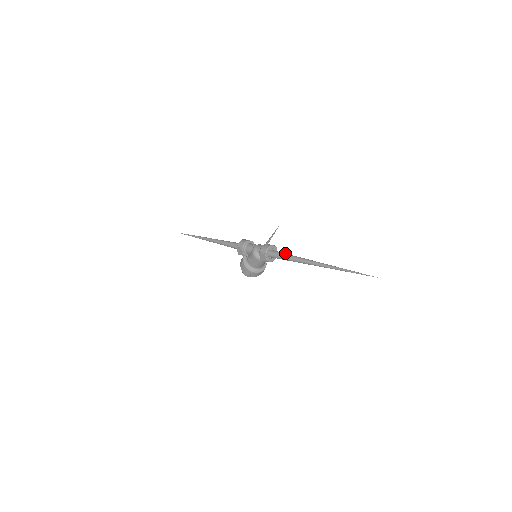
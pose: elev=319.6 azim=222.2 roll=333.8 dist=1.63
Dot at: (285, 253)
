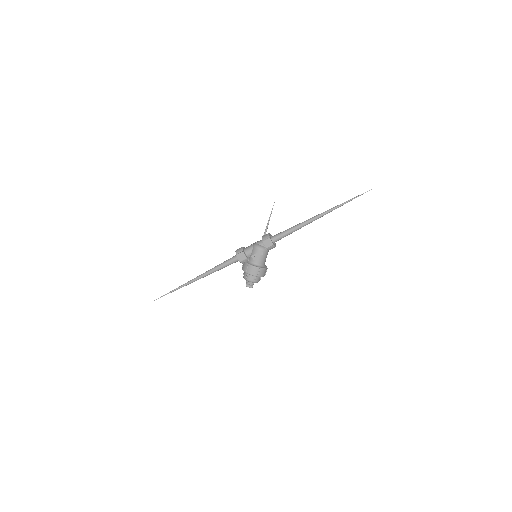
Dot at: (285, 230)
